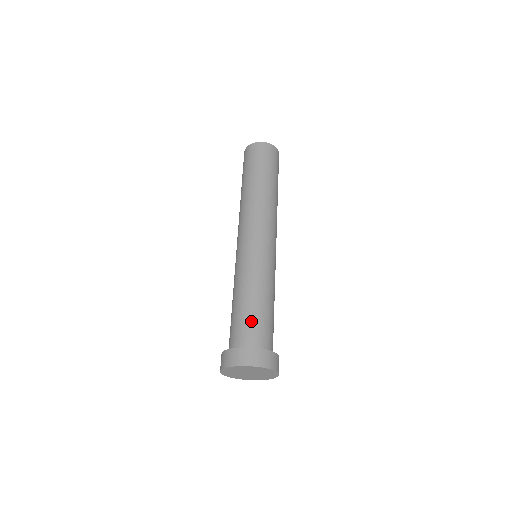
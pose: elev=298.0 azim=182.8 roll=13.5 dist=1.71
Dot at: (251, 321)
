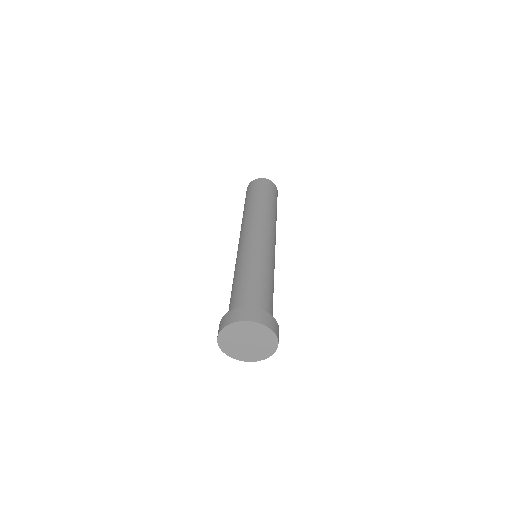
Dot at: (267, 296)
